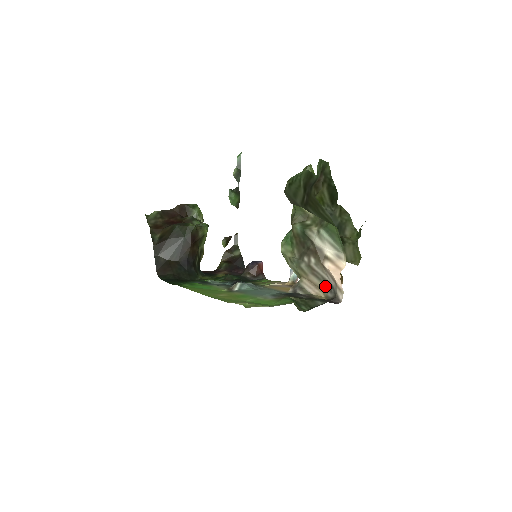
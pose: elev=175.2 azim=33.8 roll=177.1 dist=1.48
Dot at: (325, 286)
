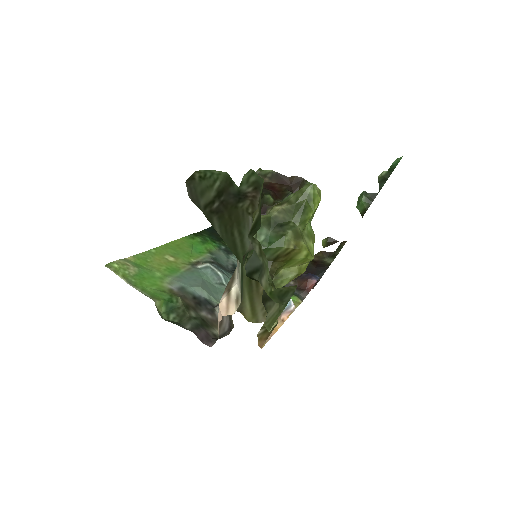
Dot at: (232, 323)
